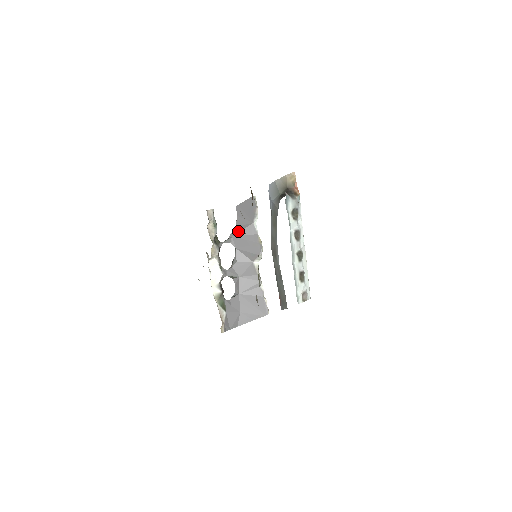
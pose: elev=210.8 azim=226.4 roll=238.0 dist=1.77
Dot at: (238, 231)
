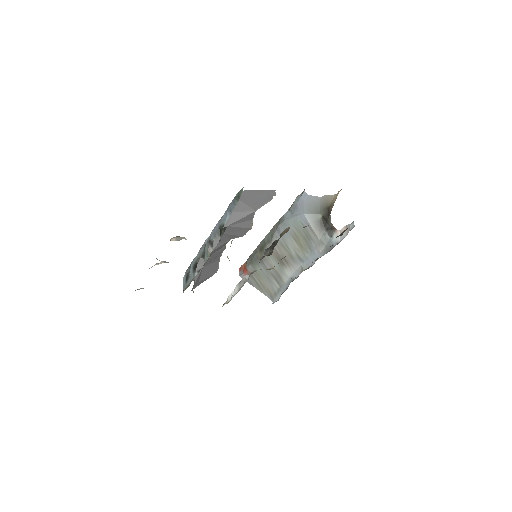
Dot at: (236, 220)
